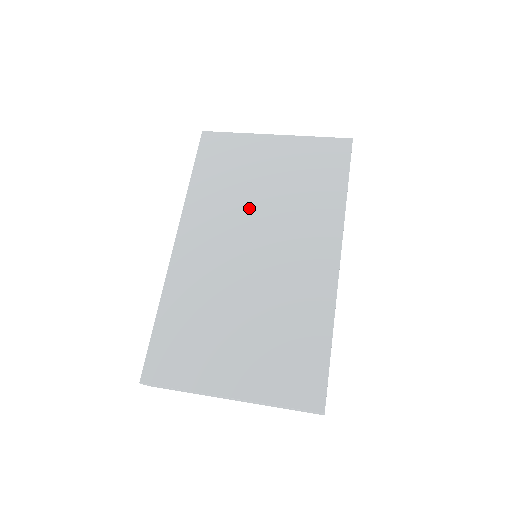
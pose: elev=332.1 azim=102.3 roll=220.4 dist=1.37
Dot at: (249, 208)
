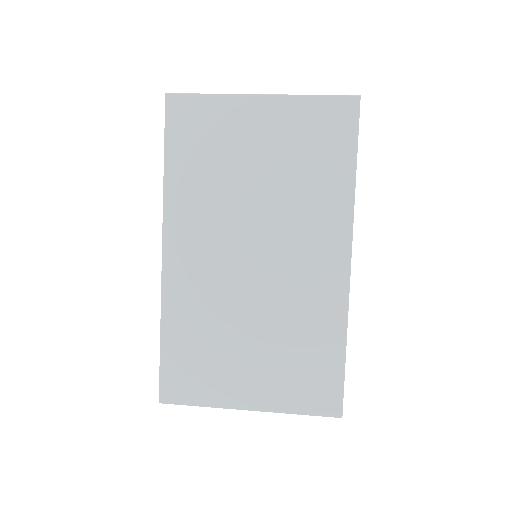
Dot at: (241, 203)
